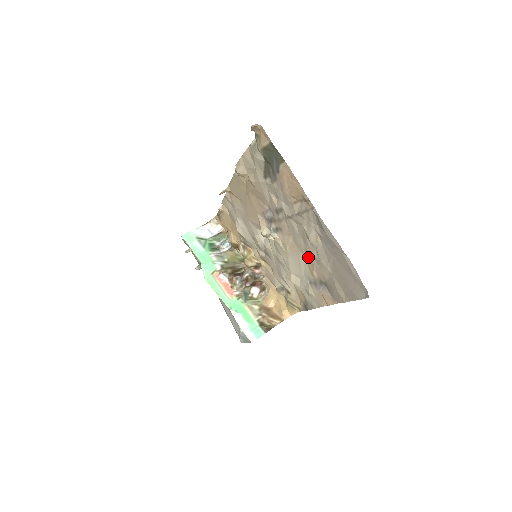
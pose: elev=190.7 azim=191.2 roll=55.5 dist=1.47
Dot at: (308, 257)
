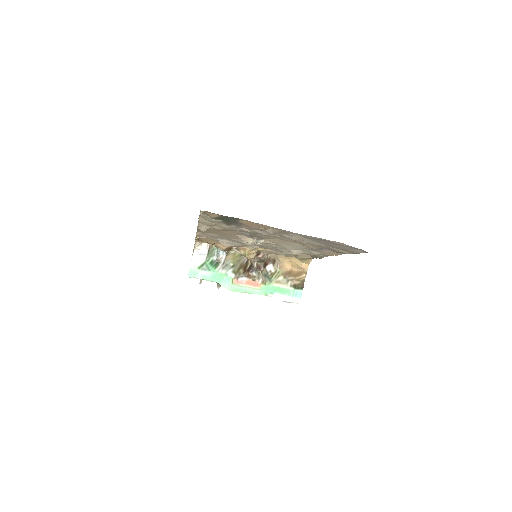
Dot at: occluded
